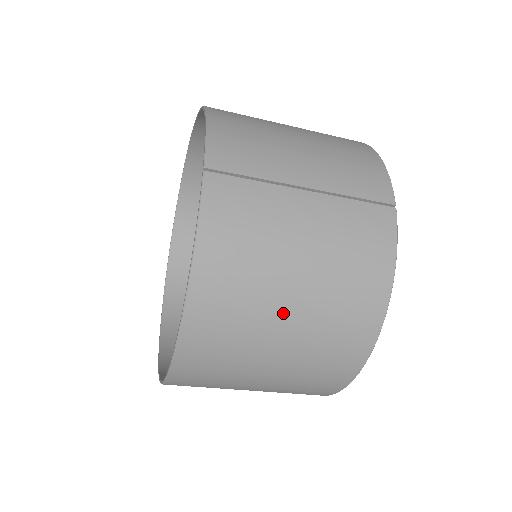
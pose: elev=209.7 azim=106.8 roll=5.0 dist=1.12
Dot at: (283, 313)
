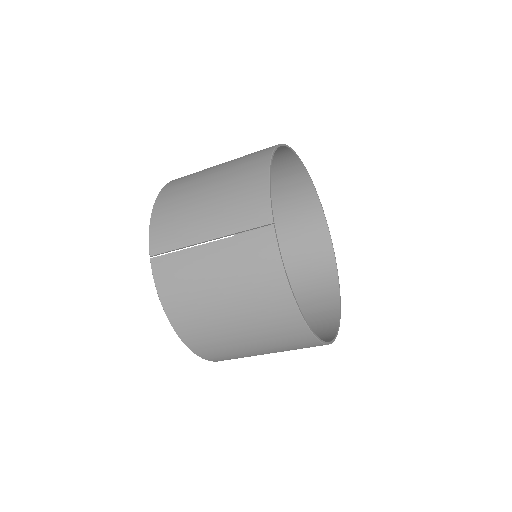
Dot at: (230, 323)
